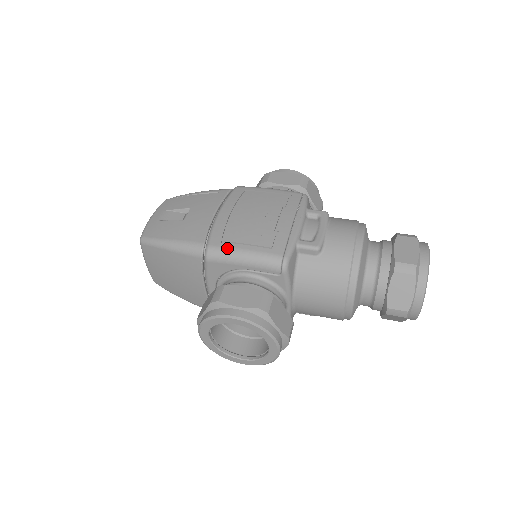
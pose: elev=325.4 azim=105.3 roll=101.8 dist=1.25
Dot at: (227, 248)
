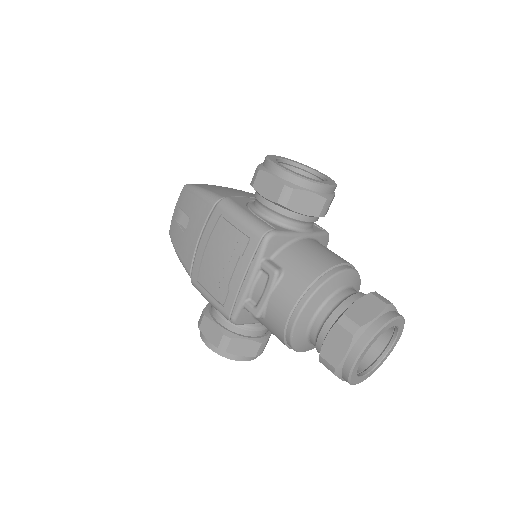
Dot at: (199, 289)
